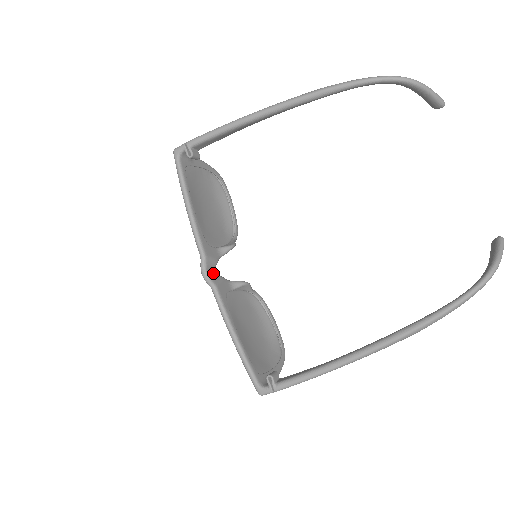
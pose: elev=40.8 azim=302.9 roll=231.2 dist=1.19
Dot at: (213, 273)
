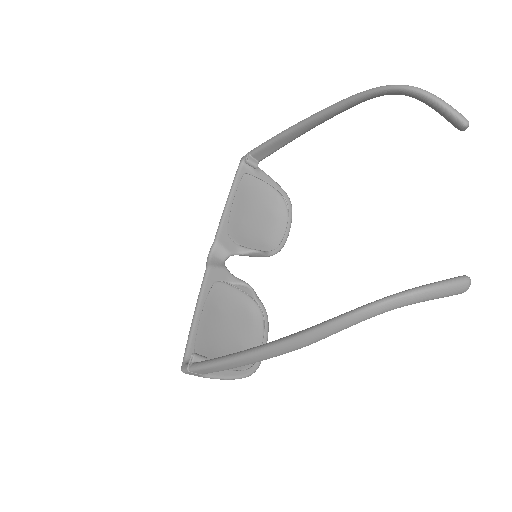
Dot at: (219, 260)
